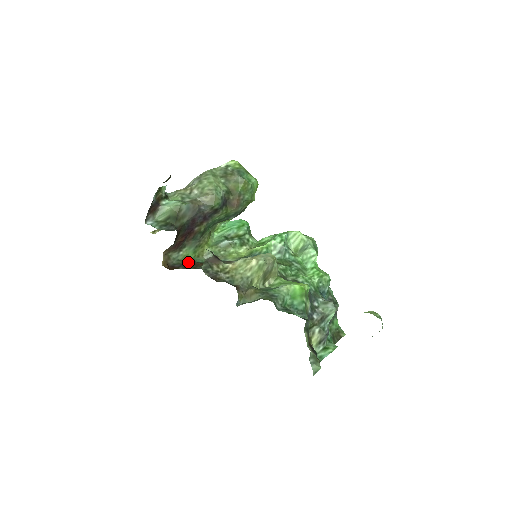
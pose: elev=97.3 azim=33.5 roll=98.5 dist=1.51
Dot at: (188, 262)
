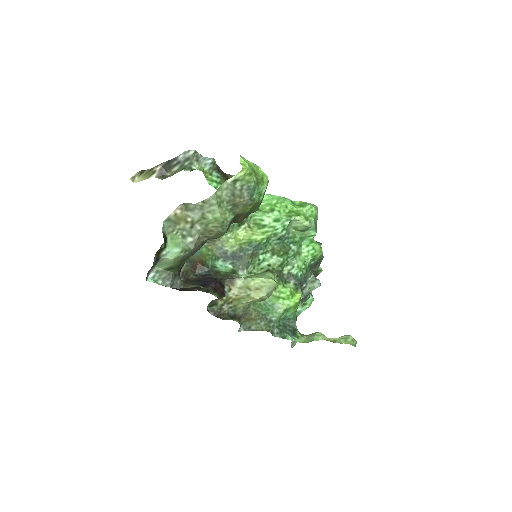
Dot at: (187, 267)
